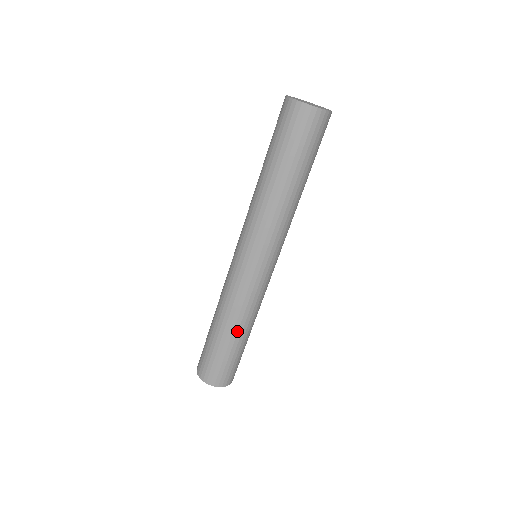
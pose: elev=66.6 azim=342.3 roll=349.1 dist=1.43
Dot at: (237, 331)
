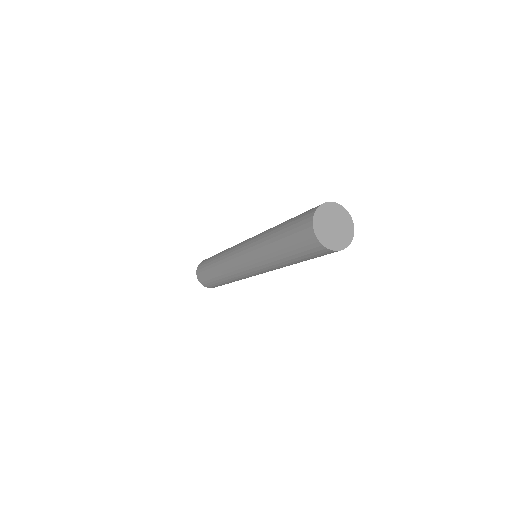
Dot at: occluded
